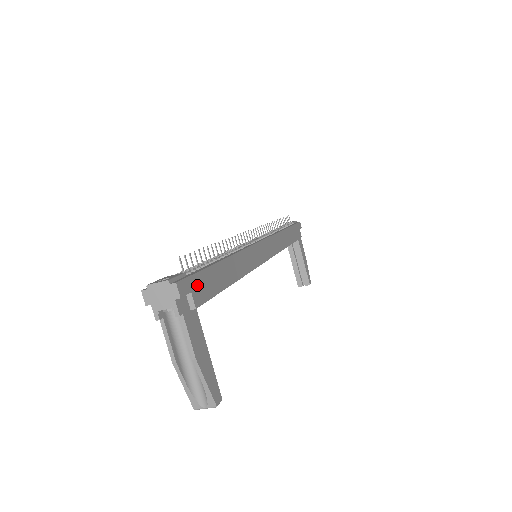
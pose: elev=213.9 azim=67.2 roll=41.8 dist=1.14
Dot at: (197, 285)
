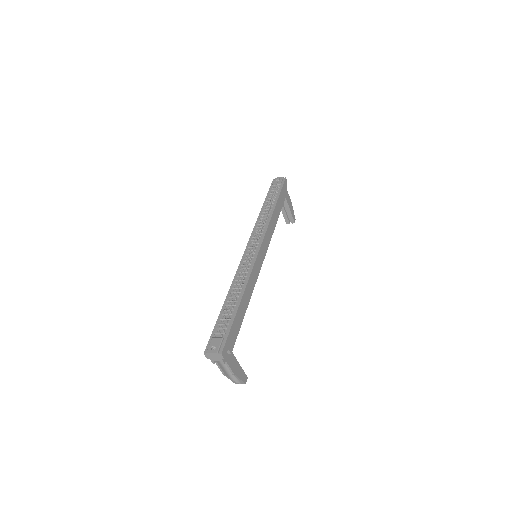
Dot at: (230, 341)
